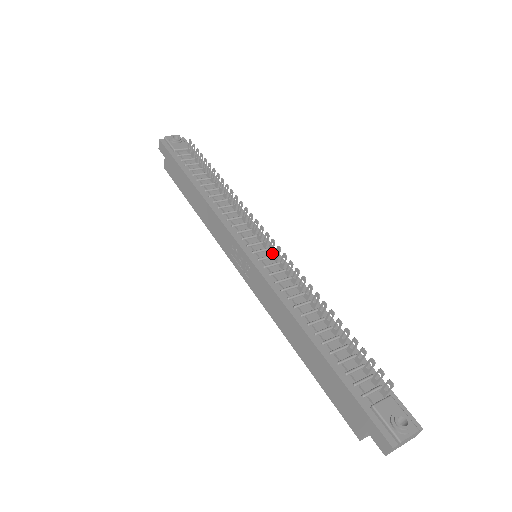
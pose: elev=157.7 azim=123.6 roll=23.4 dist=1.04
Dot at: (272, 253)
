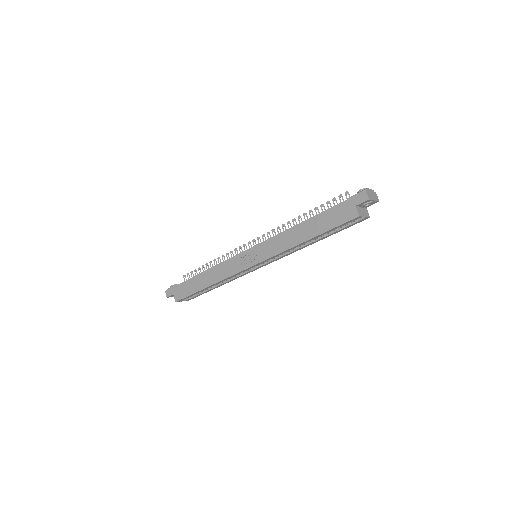
Dot at: occluded
